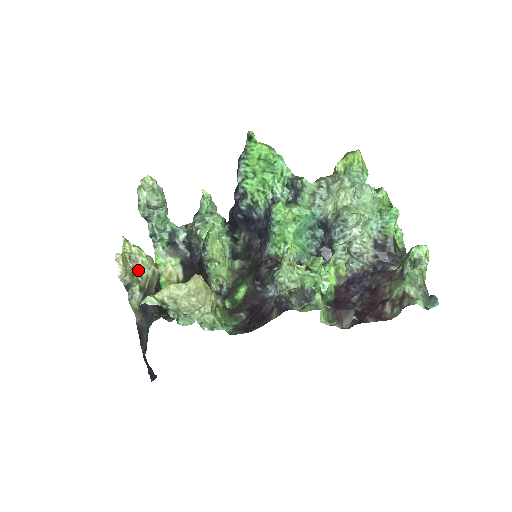
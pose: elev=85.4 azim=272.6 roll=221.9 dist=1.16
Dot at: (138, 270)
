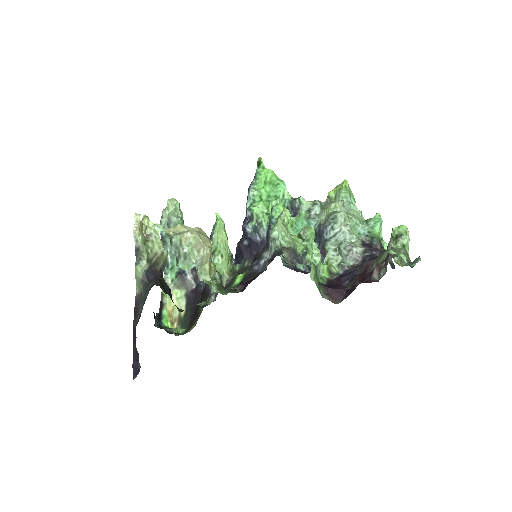
Dot at: (150, 243)
